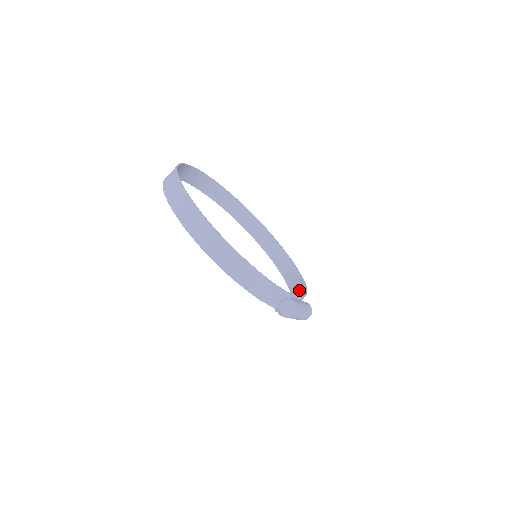
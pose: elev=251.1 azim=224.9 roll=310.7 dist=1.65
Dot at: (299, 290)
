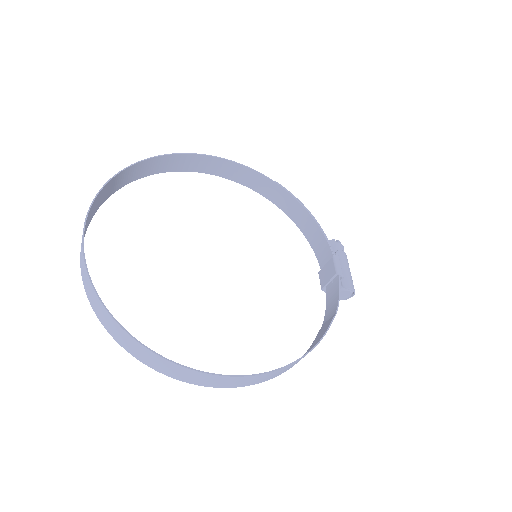
Dot at: (294, 209)
